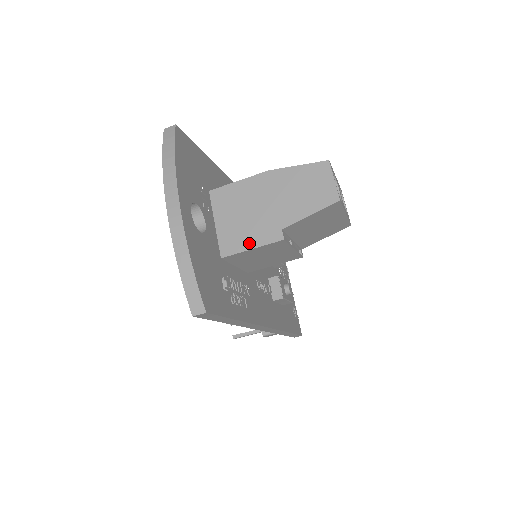
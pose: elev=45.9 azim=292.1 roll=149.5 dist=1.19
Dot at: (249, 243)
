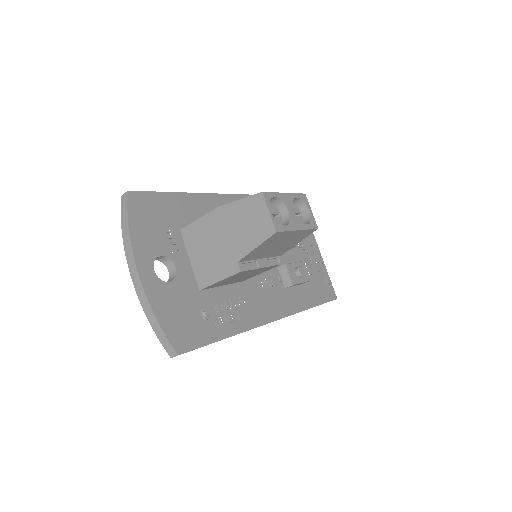
Dot at: (216, 276)
